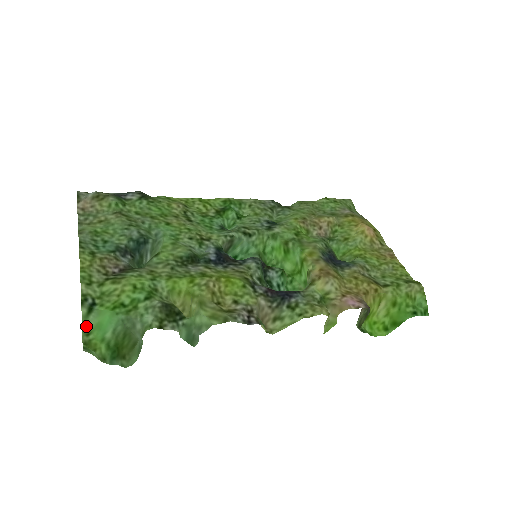
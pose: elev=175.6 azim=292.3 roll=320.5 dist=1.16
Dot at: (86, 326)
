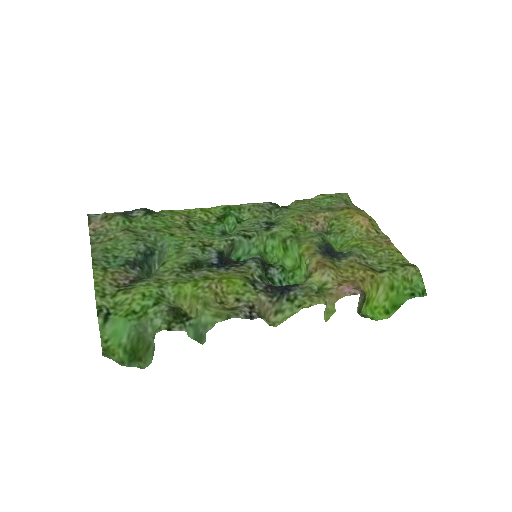
Dot at: (104, 334)
